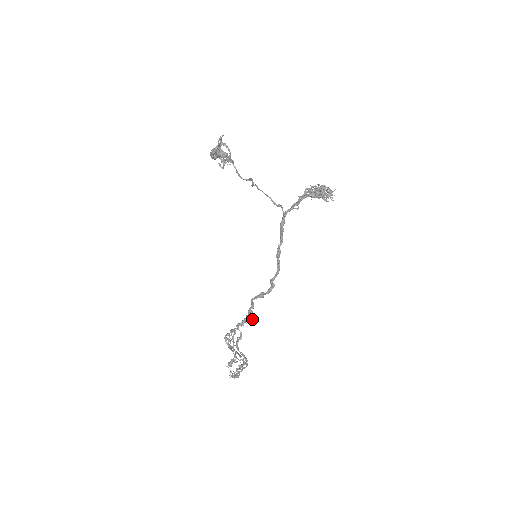
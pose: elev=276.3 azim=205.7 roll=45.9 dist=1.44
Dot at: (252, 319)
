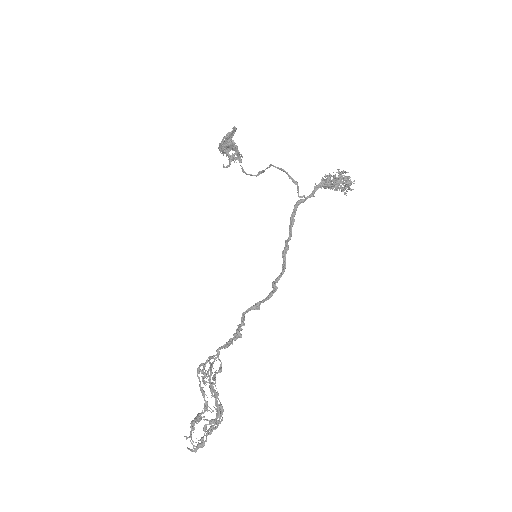
Dot at: occluded
